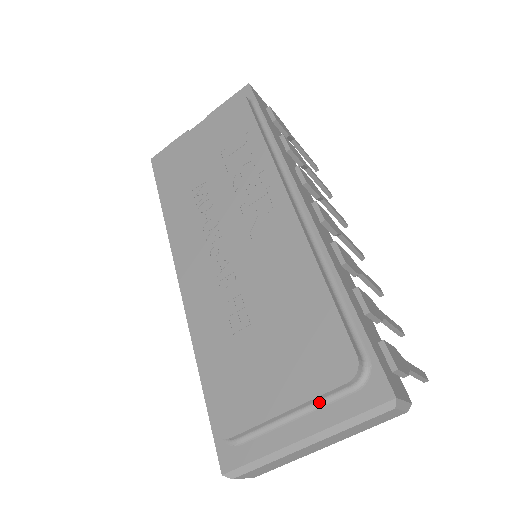
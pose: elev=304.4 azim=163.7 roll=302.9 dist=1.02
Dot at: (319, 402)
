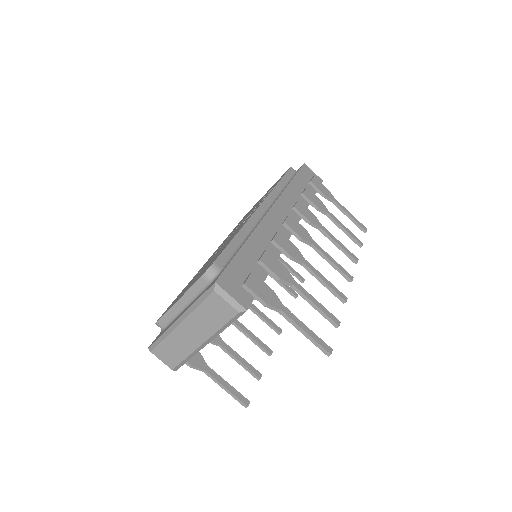
Dot at: (195, 297)
